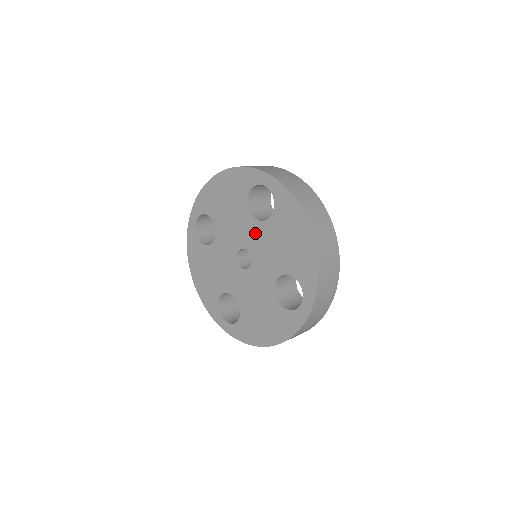
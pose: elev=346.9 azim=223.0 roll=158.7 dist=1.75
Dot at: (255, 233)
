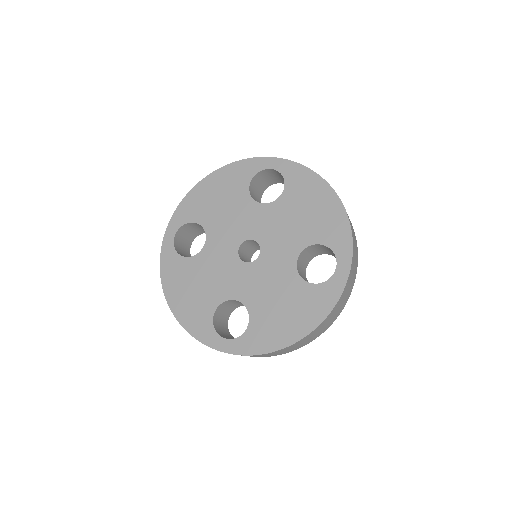
Dot at: (263, 218)
